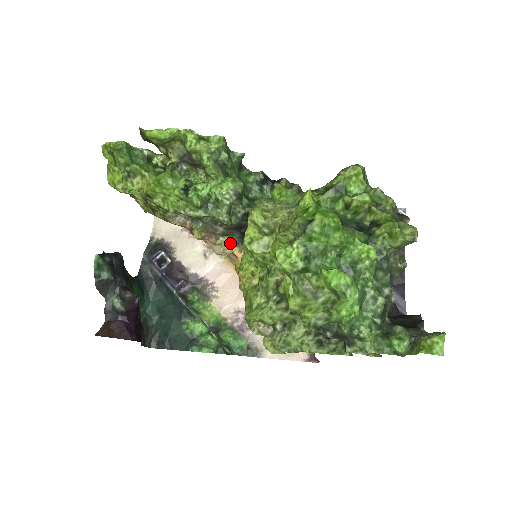
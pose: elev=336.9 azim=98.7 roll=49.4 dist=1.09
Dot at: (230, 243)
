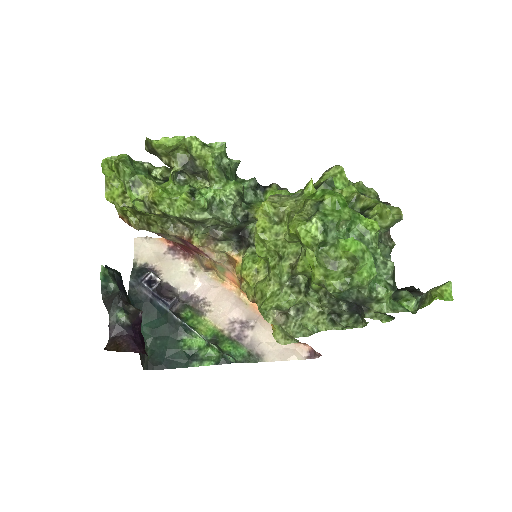
Dot at: (228, 249)
